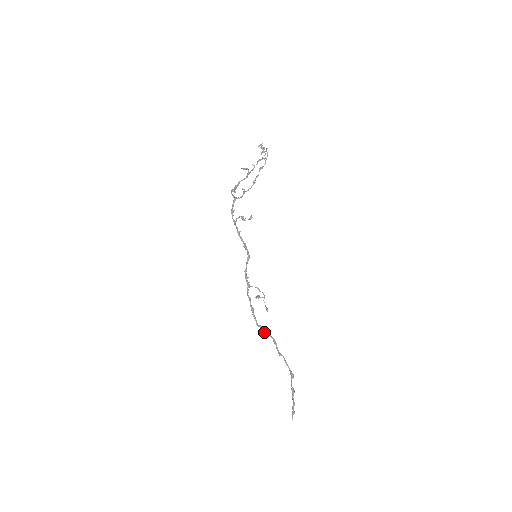
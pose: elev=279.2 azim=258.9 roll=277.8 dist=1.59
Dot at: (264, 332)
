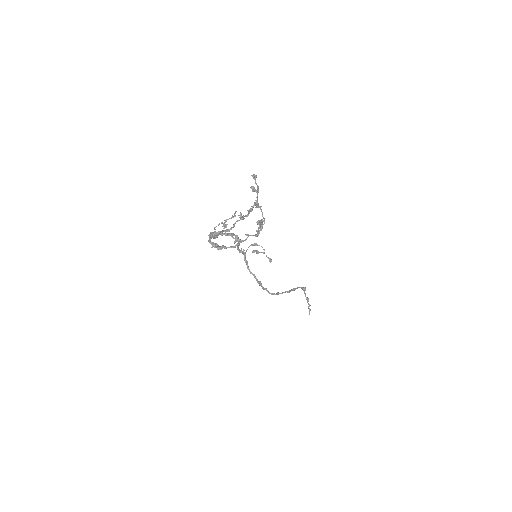
Dot at: (278, 294)
